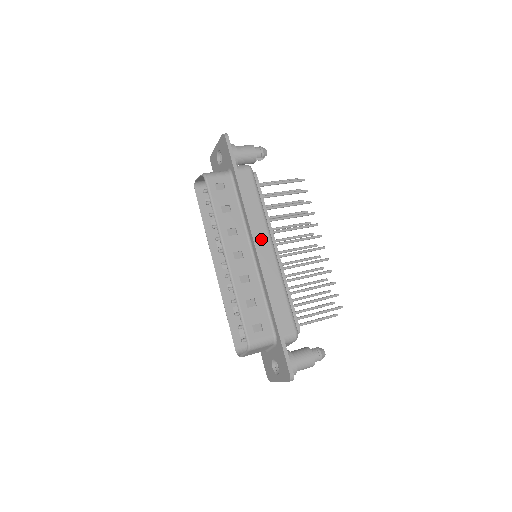
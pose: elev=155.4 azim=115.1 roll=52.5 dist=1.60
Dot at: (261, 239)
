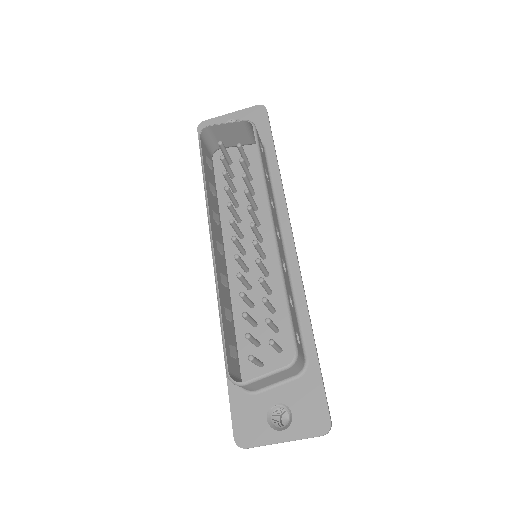
Dot at: occluded
